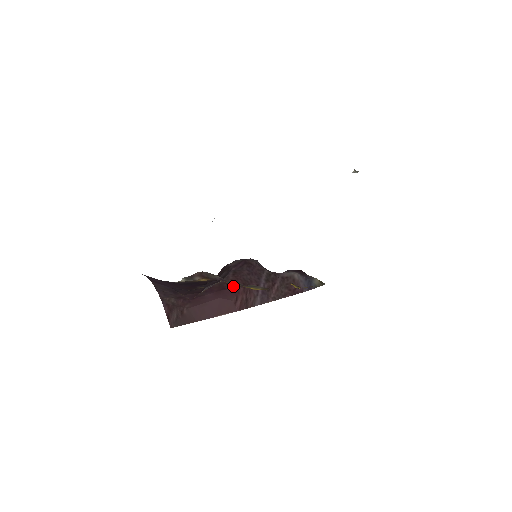
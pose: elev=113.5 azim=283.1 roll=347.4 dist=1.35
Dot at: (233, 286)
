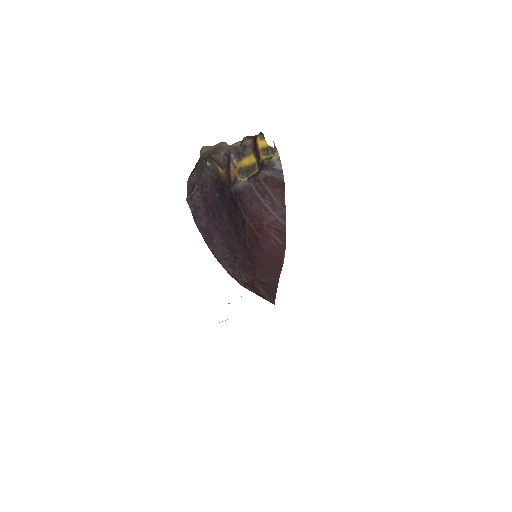
Dot at: (258, 230)
